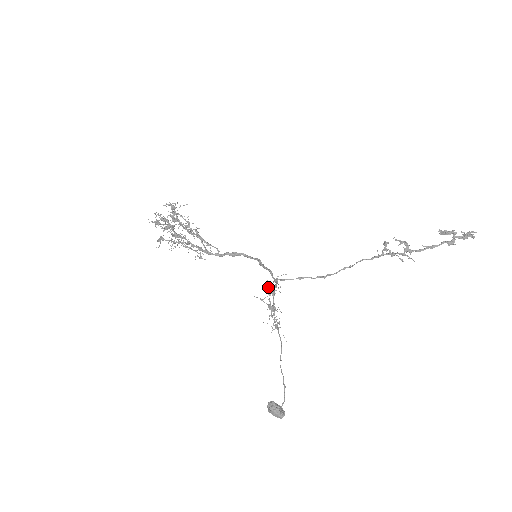
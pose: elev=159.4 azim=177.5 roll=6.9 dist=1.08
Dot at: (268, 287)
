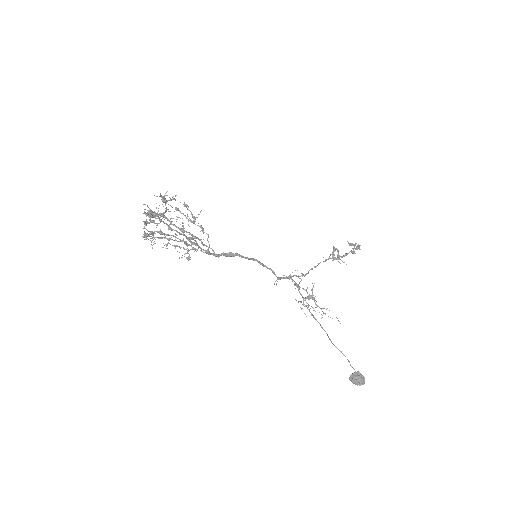
Dot at: (301, 280)
